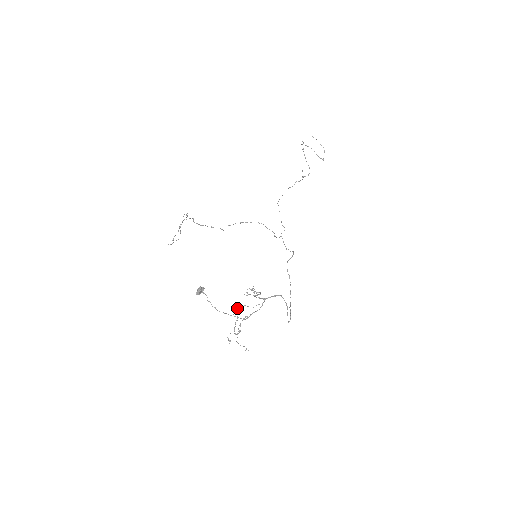
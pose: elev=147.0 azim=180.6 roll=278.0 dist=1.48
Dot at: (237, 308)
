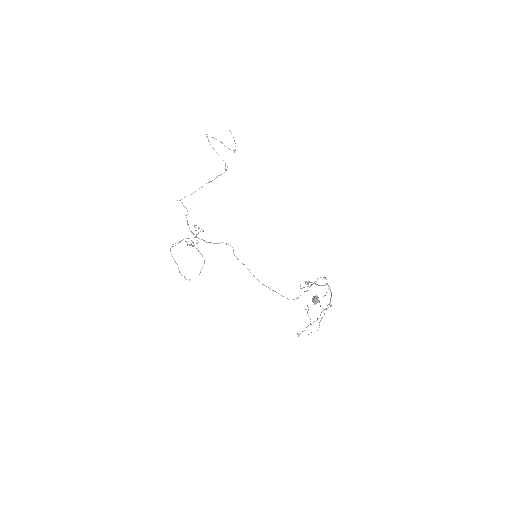
Dot at: occluded
